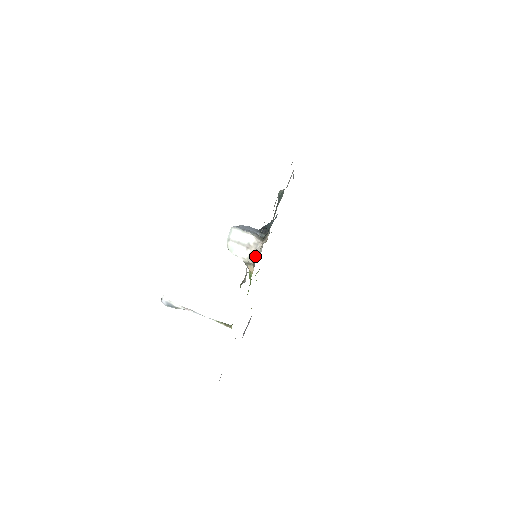
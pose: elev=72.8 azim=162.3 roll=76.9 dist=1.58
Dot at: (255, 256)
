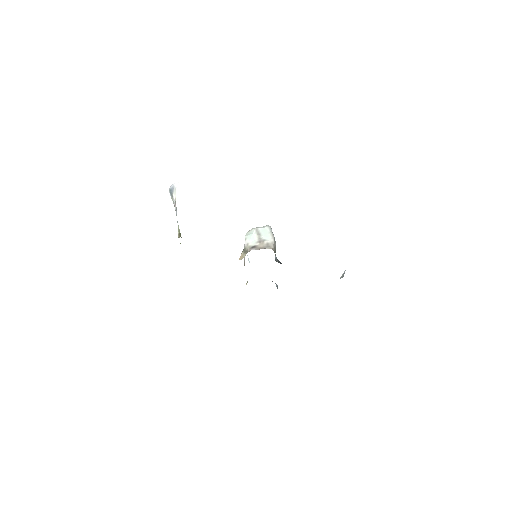
Dot at: (257, 249)
